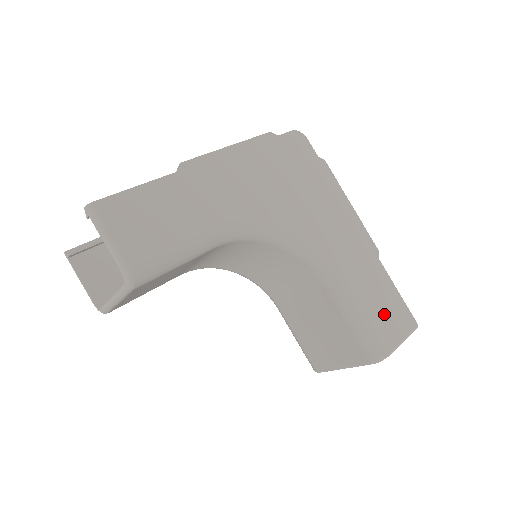
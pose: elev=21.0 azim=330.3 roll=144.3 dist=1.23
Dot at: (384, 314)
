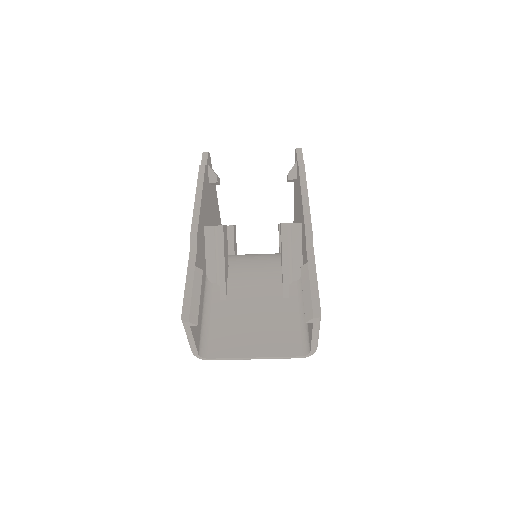
Dot at: occluded
